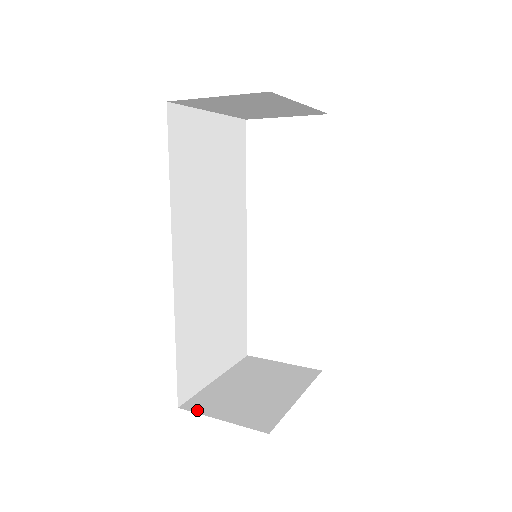
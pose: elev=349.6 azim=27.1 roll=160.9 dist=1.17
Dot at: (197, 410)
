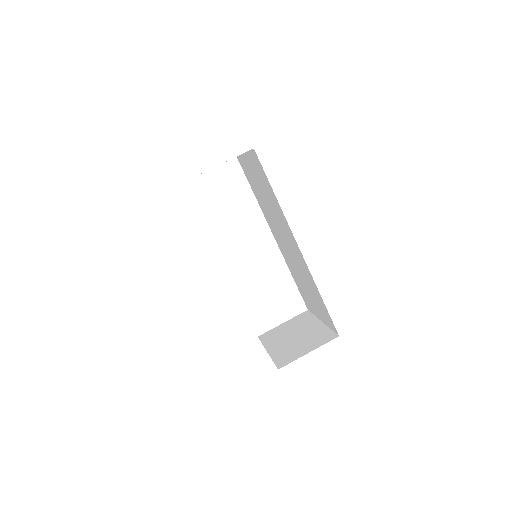
Dot at: (289, 361)
